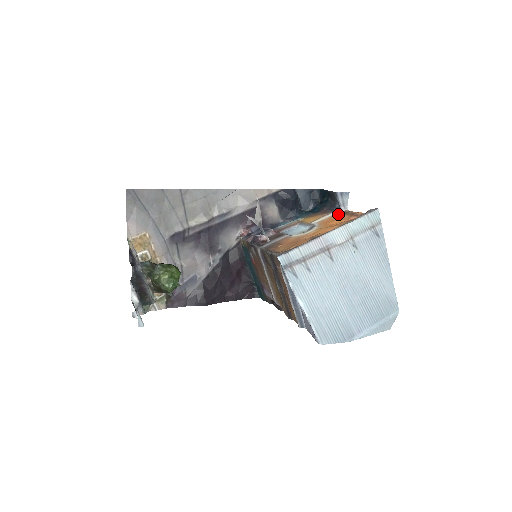
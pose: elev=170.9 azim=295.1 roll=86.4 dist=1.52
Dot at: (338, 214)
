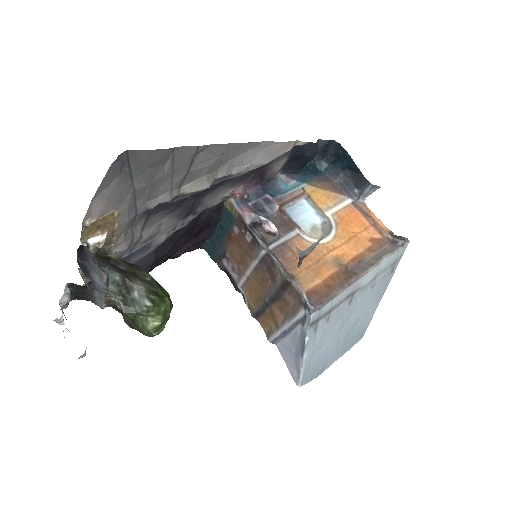
Dot at: (355, 207)
